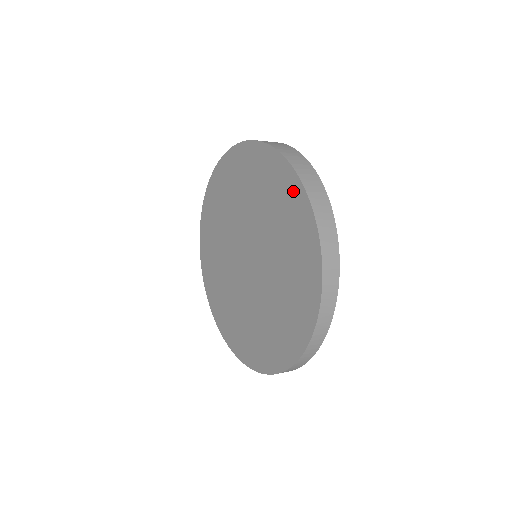
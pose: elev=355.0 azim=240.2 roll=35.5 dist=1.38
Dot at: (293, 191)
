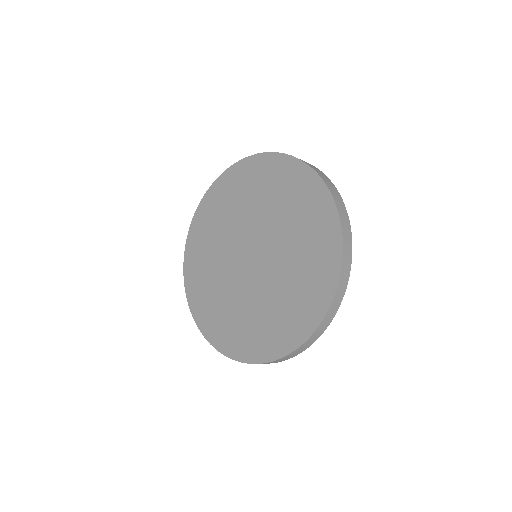
Dot at: (291, 169)
